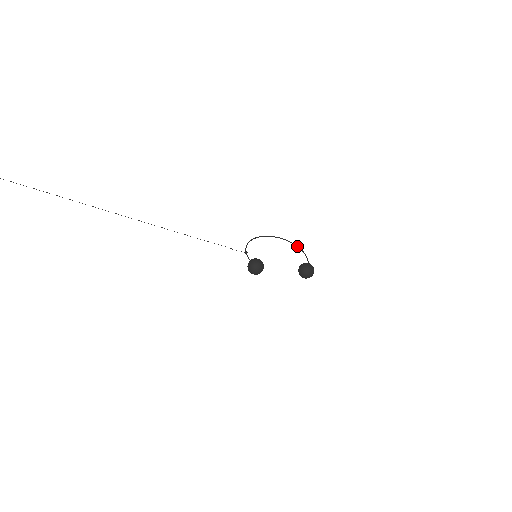
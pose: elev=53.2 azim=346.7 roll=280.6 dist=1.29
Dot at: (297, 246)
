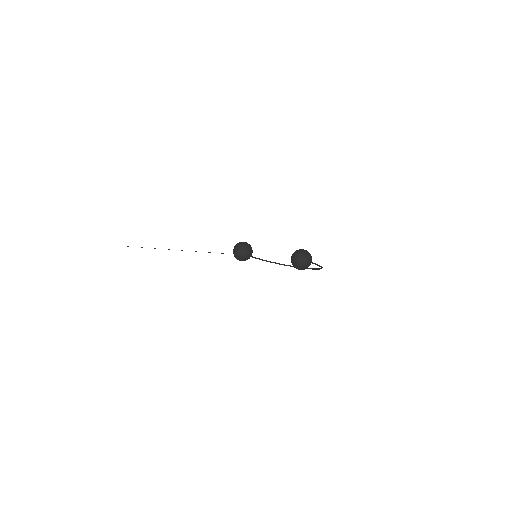
Dot at: (320, 268)
